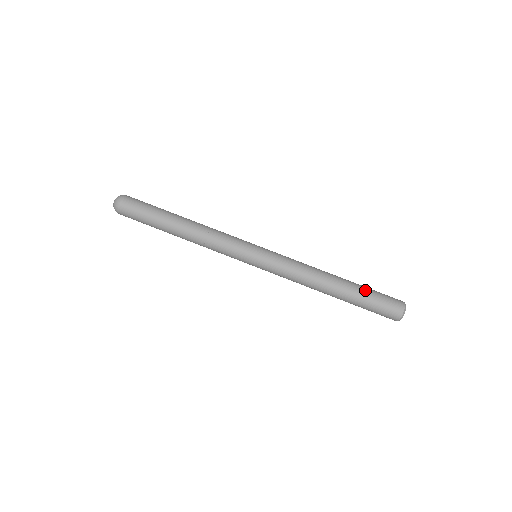
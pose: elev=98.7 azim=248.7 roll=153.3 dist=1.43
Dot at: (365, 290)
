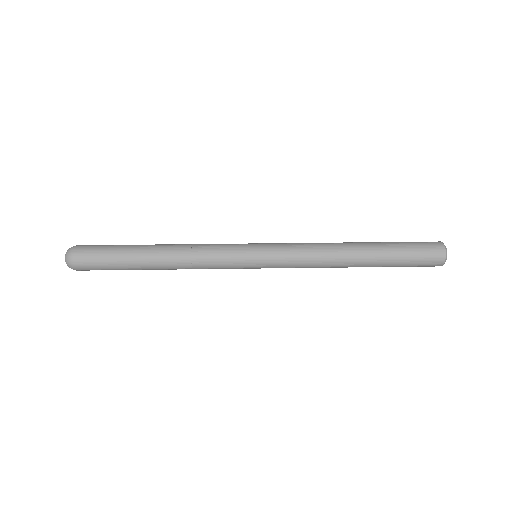
Dot at: (392, 242)
